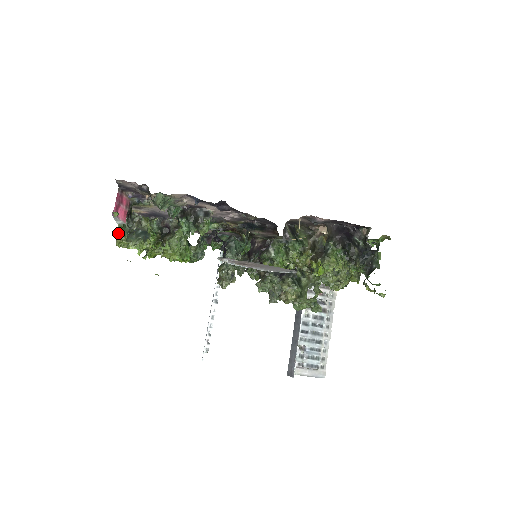
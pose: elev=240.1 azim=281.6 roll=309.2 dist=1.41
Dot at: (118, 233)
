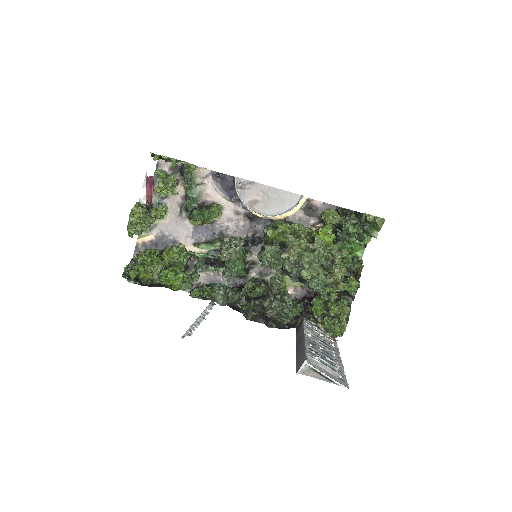
Dot at: (136, 205)
